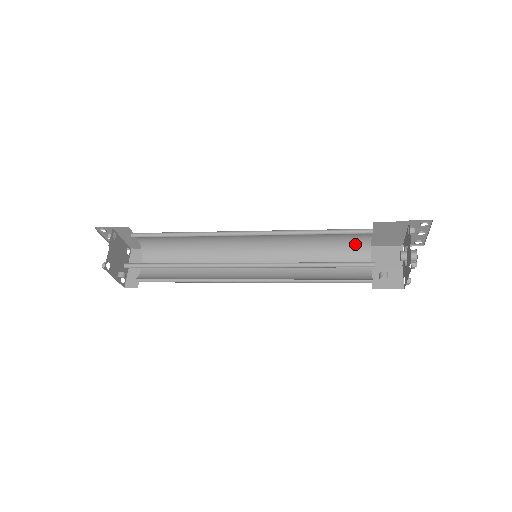
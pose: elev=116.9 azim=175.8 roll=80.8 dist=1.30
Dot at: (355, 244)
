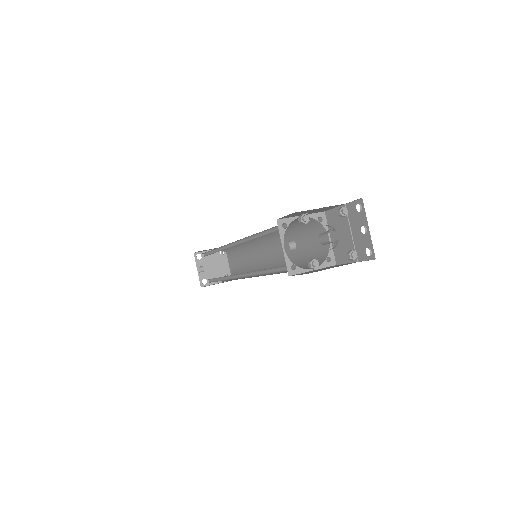
Dot at: (320, 253)
